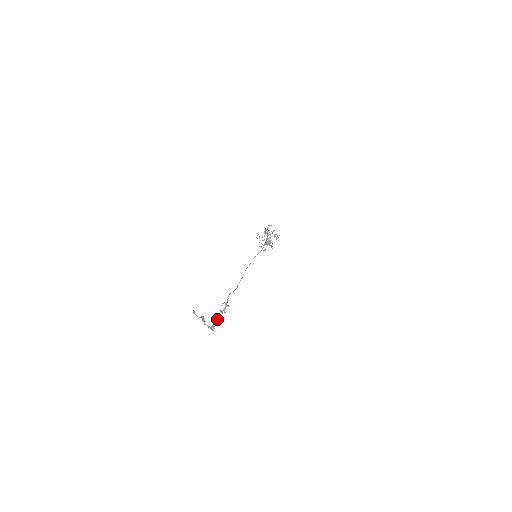
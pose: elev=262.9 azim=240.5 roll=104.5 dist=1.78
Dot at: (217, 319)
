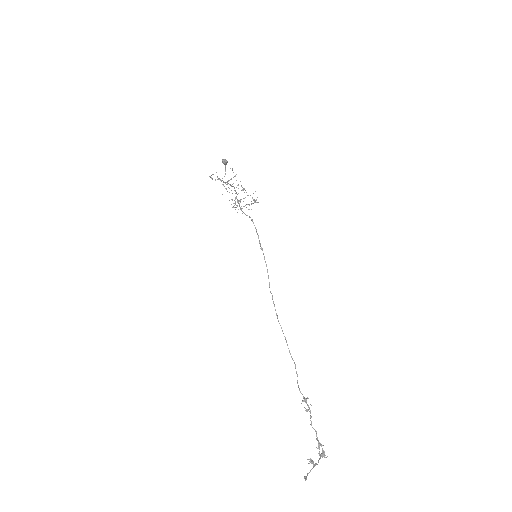
Dot at: occluded
